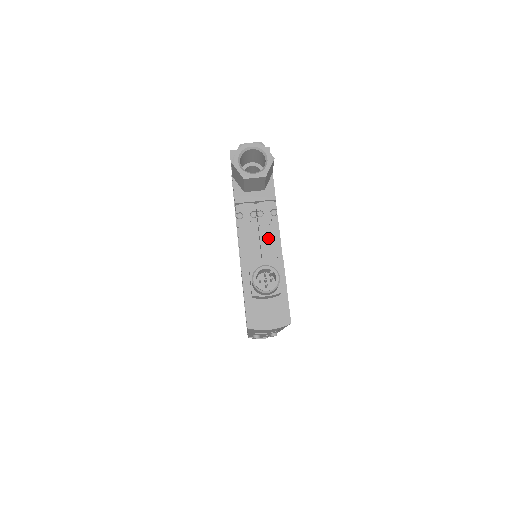
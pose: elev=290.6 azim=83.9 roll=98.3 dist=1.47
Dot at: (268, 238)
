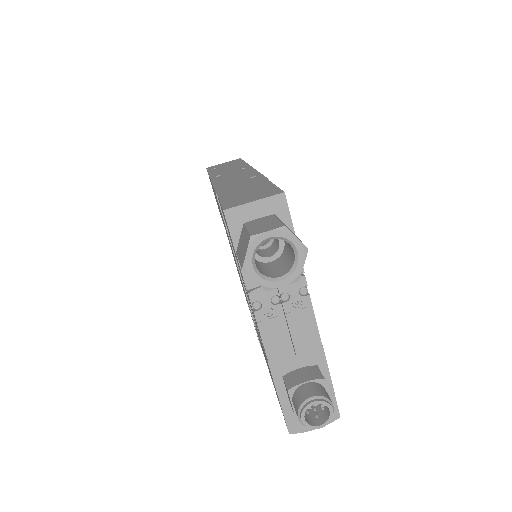
Dot at: (300, 327)
